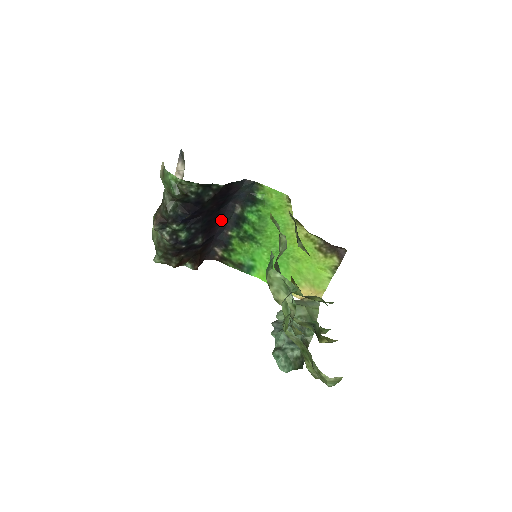
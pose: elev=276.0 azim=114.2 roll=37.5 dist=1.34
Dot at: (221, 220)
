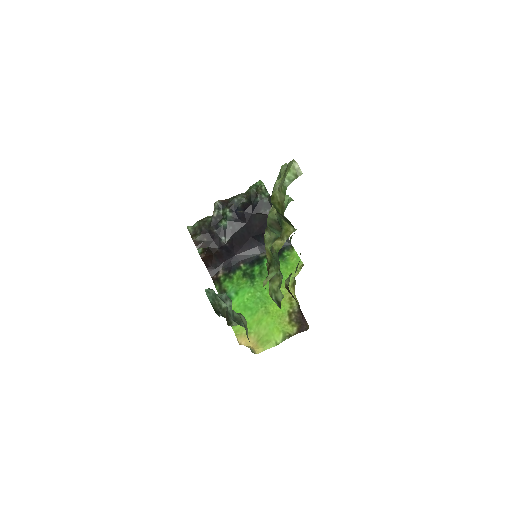
Dot at: (247, 250)
